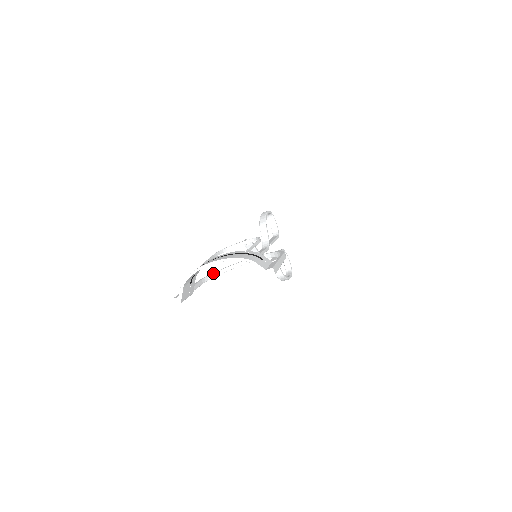
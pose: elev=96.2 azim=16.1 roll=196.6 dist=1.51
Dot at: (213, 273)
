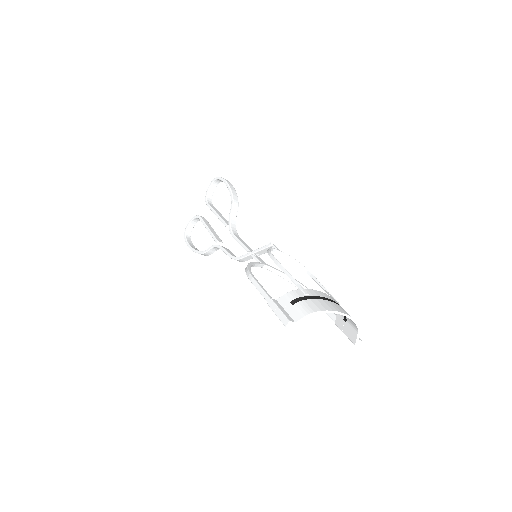
Dot at: occluded
